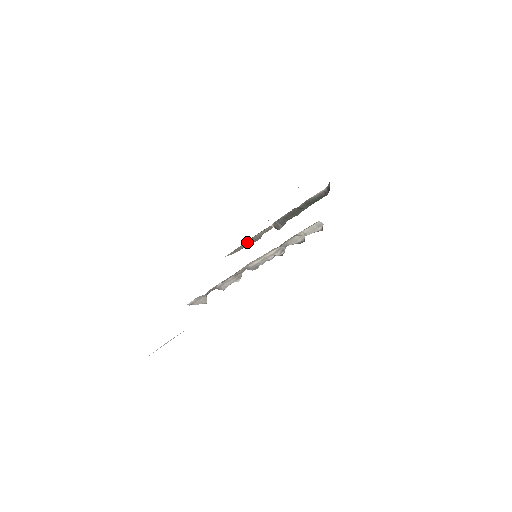
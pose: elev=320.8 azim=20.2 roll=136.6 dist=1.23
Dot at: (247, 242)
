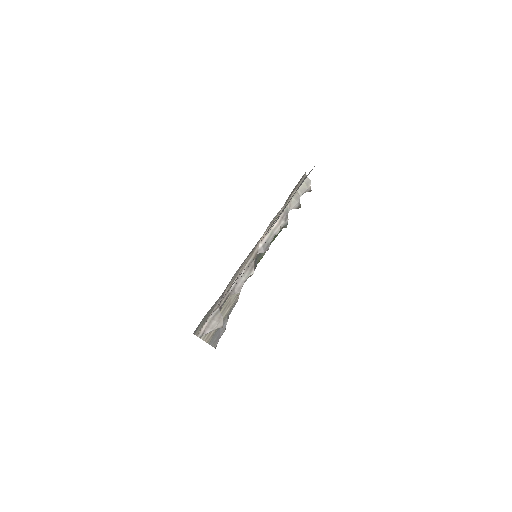
Dot at: (221, 311)
